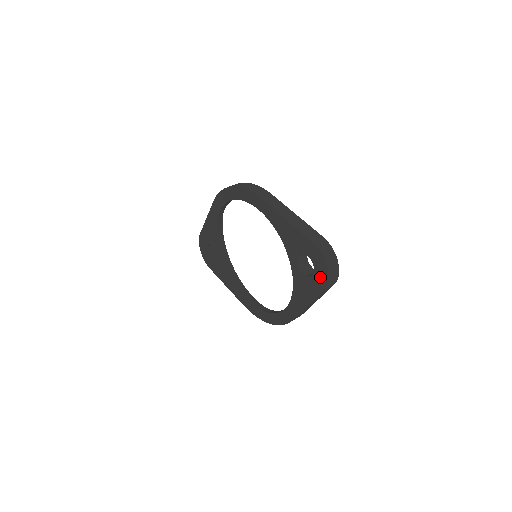
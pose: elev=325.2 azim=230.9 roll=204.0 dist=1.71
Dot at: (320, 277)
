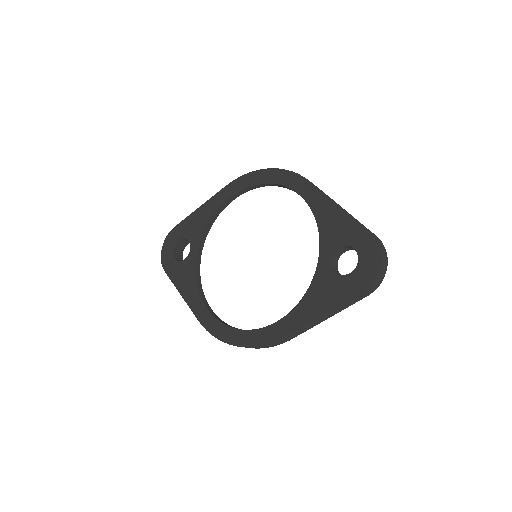
Dot at: (363, 275)
